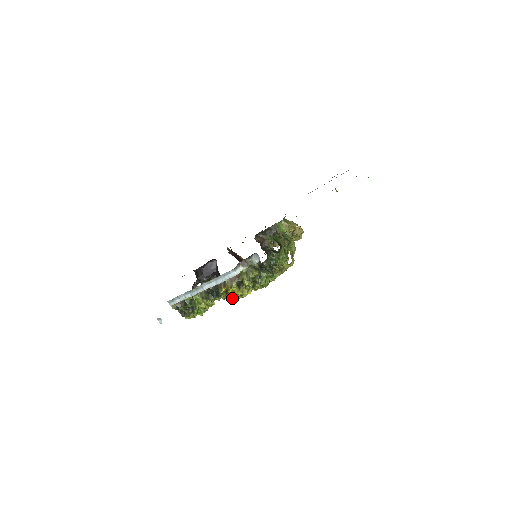
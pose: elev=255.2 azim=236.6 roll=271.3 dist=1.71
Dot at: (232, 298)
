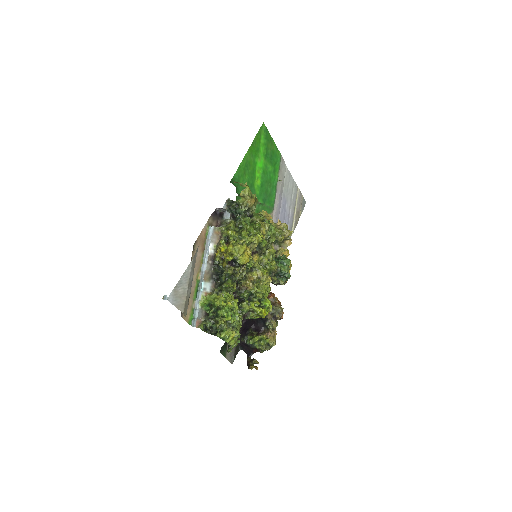
Dot at: (231, 259)
